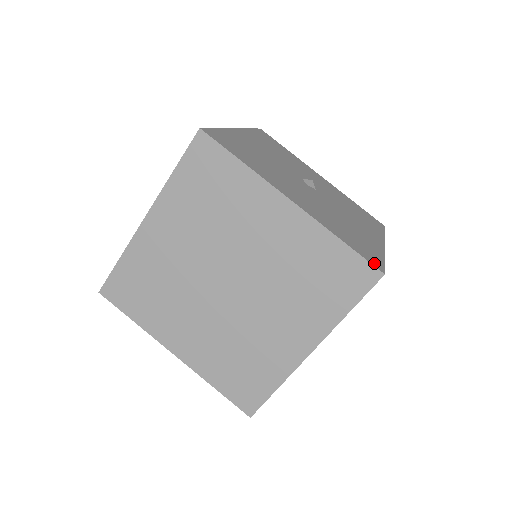
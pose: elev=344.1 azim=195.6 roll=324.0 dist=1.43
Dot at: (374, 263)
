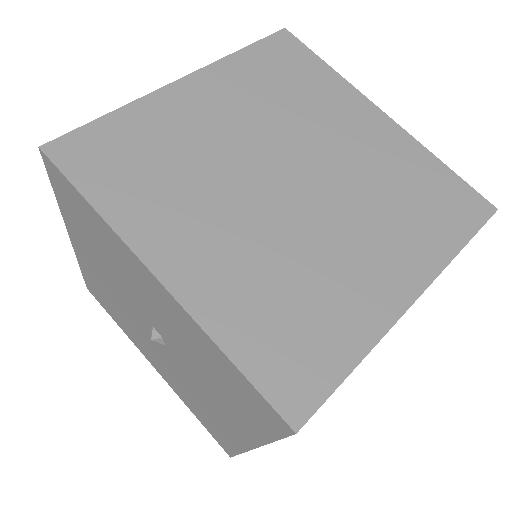
Dot at: occluded
